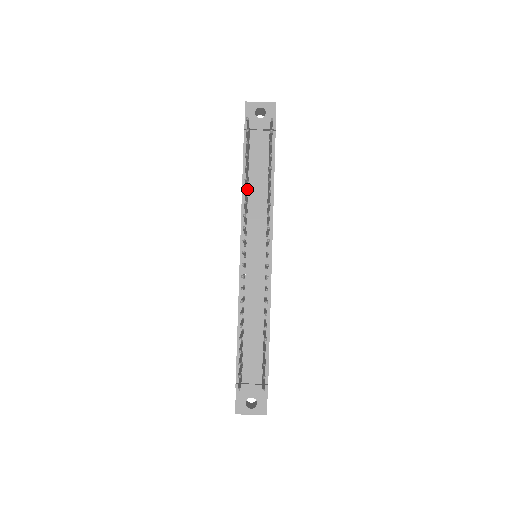
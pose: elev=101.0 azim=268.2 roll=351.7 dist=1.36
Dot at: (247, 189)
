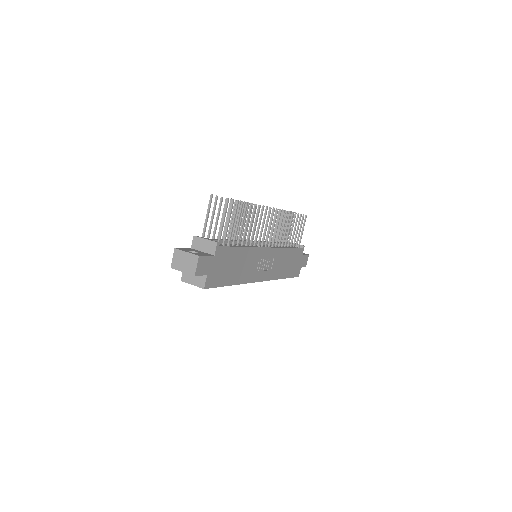
Dot at: occluded
